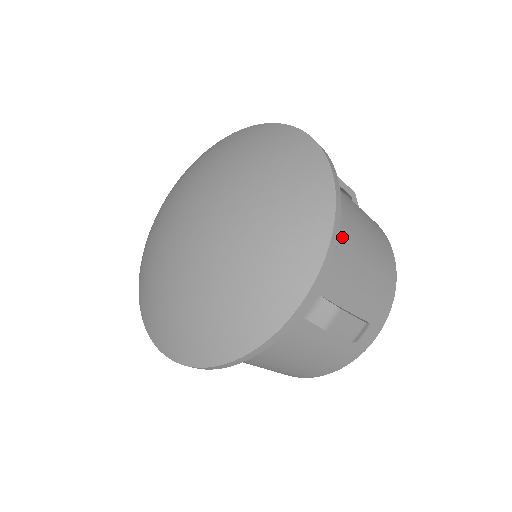
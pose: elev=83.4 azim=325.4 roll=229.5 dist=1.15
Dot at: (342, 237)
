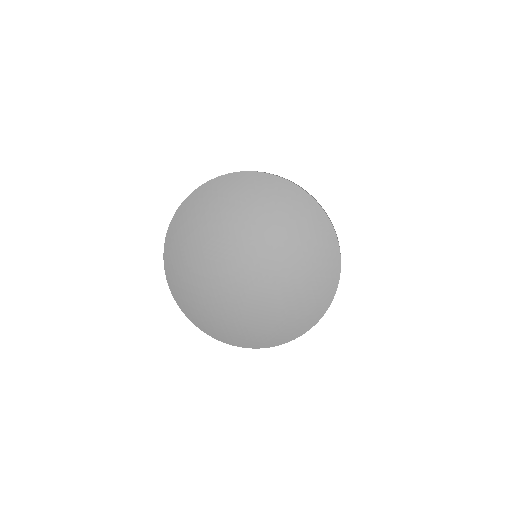
Dot at: occluded
